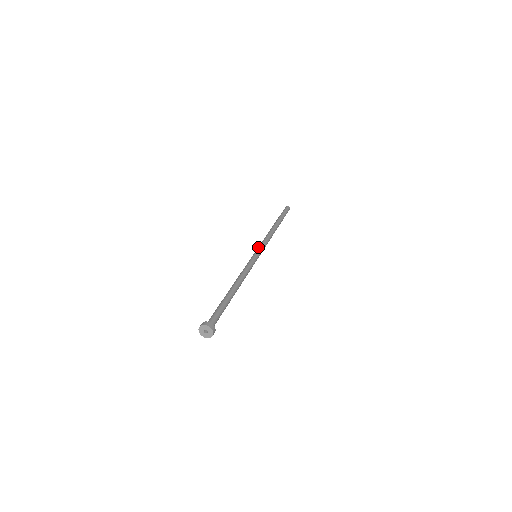
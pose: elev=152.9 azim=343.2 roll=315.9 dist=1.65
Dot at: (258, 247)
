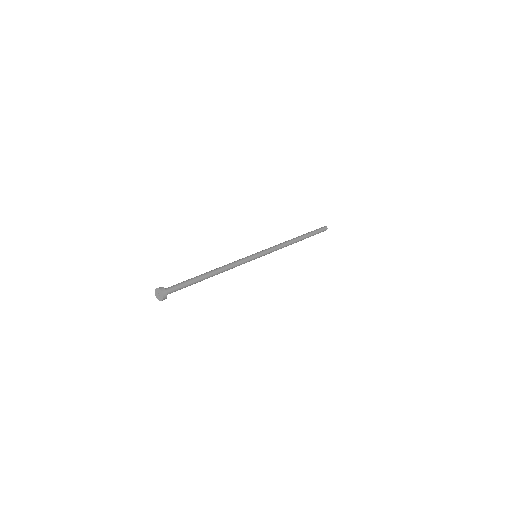
Dot at: (263, 250)
